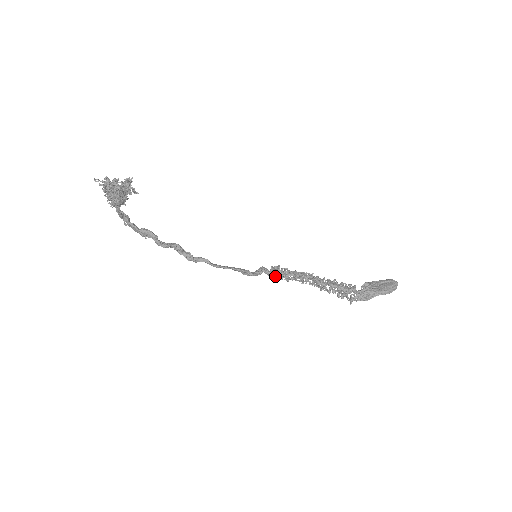
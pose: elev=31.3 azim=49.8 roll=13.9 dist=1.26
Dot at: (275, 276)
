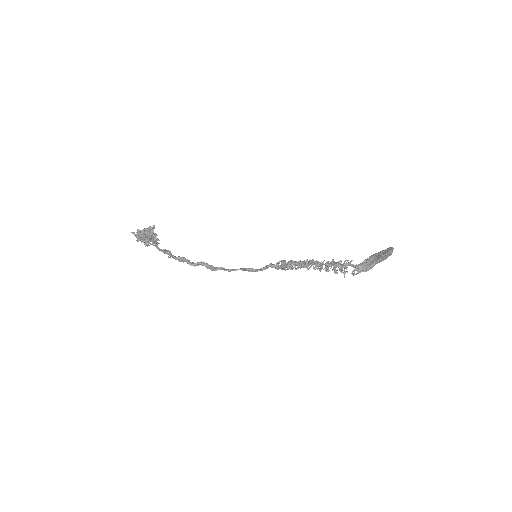
Dot at: (281, 268)
